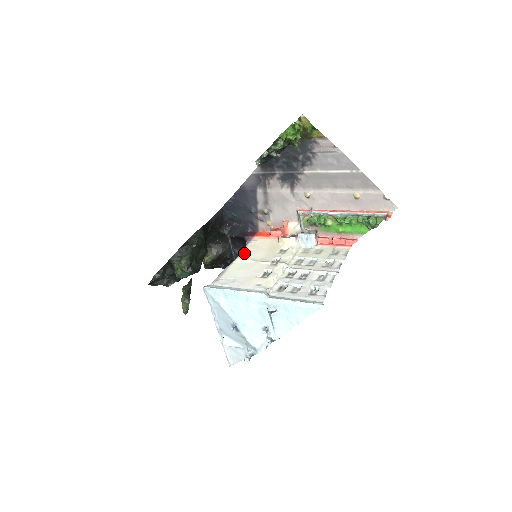
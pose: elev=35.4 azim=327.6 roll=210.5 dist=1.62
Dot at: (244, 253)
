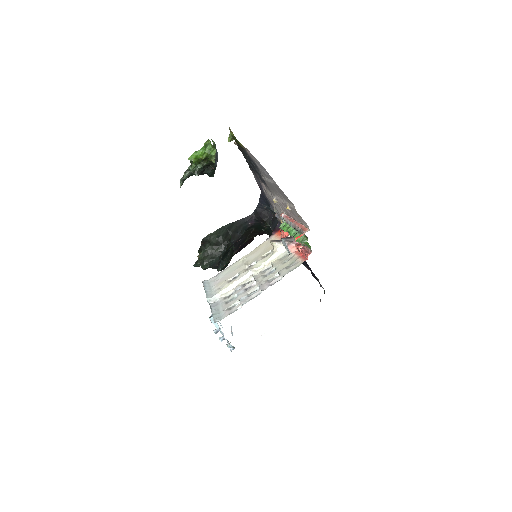
Dot at: (252, 251)
